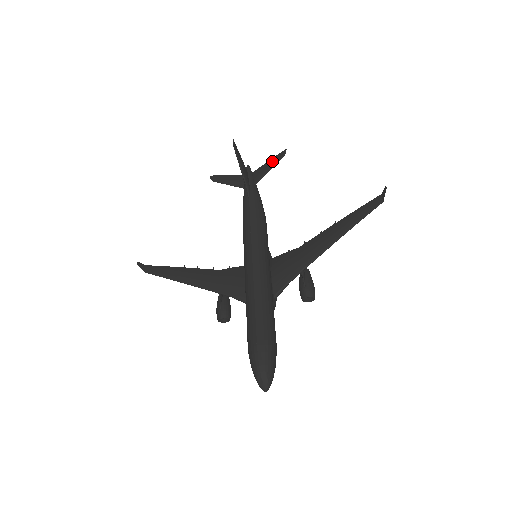
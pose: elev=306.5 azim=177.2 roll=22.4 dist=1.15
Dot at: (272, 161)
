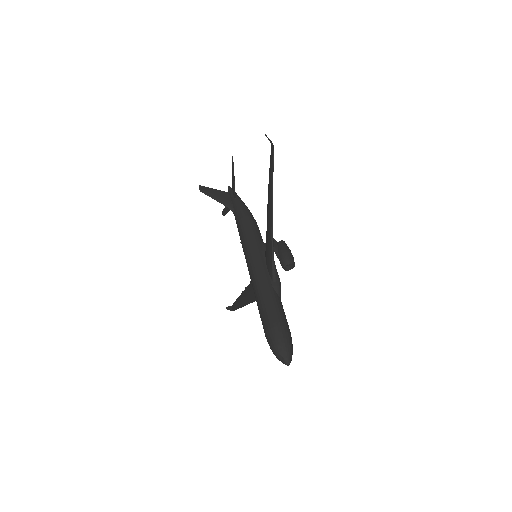
Dot at: (232, 172)
